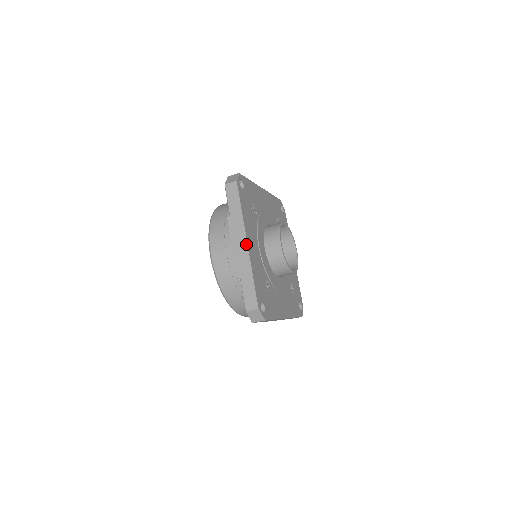
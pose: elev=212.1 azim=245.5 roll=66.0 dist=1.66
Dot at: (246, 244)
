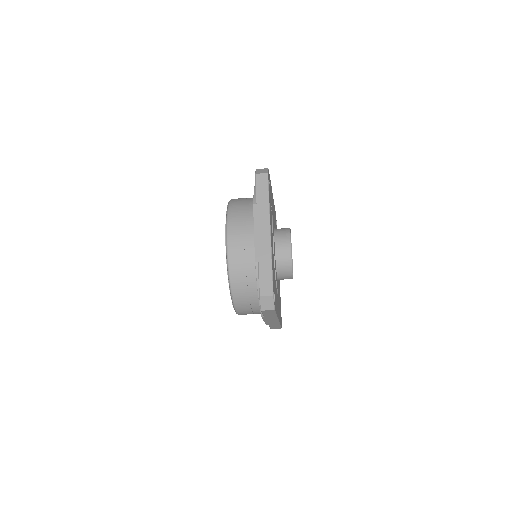
Dot at: (269, 232)
